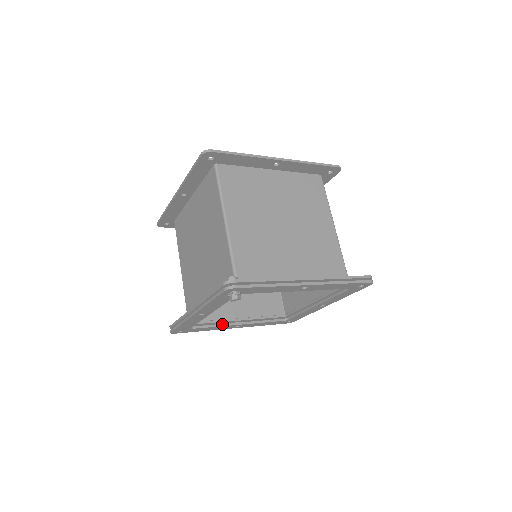
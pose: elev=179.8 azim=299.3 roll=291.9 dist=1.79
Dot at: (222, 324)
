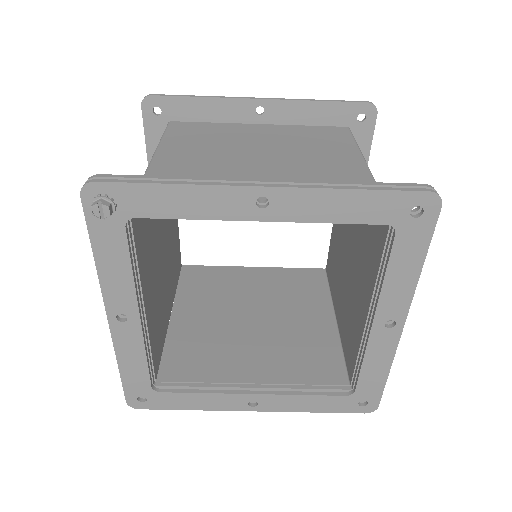
Dot at: (216, 390)
